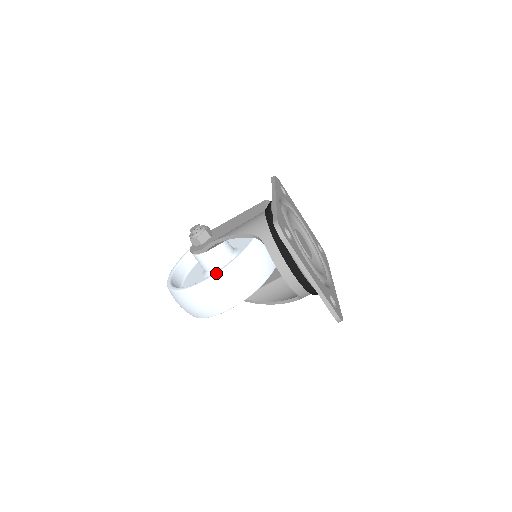
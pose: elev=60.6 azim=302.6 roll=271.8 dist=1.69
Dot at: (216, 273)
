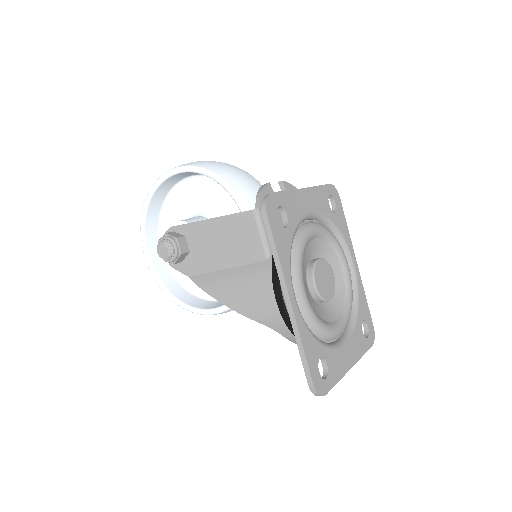
Dot at: (222, 311)
